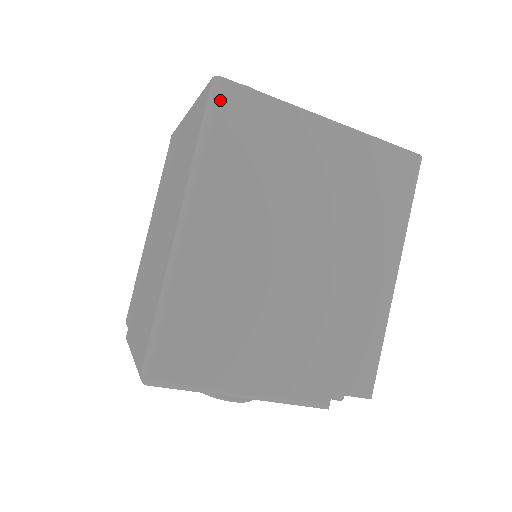
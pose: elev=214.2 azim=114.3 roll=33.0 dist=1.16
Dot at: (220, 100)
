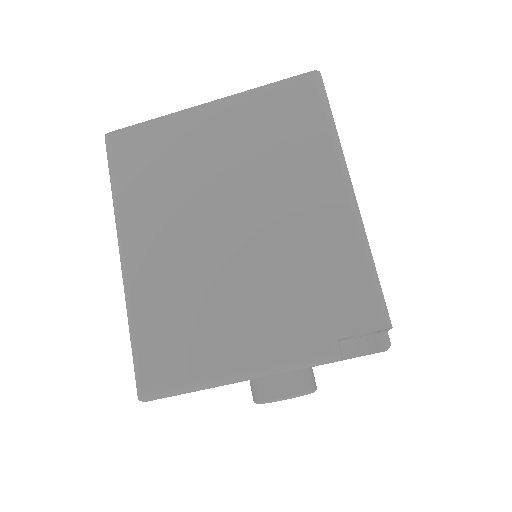
Dot at: (112, 149)
